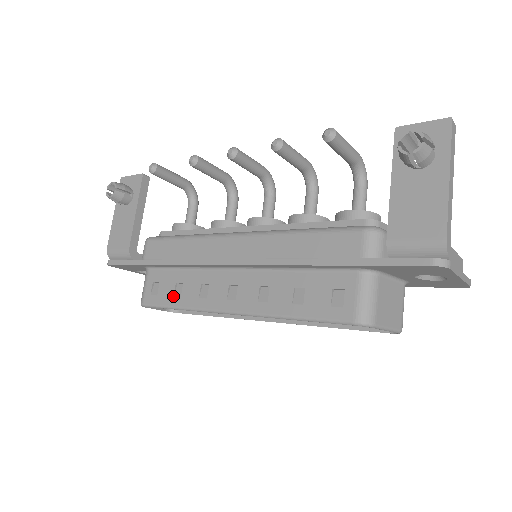
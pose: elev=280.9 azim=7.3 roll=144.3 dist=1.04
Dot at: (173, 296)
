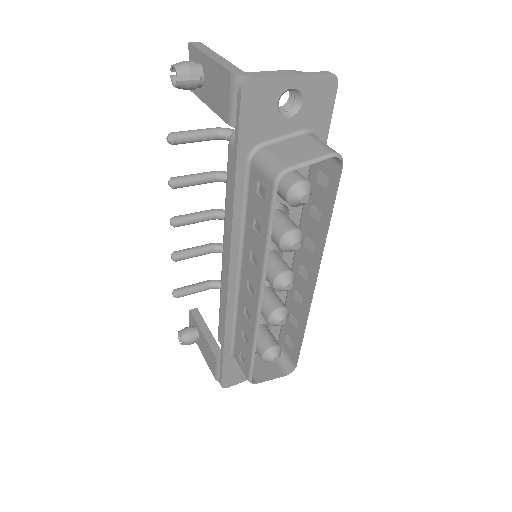
Dot at: (247, 346)
